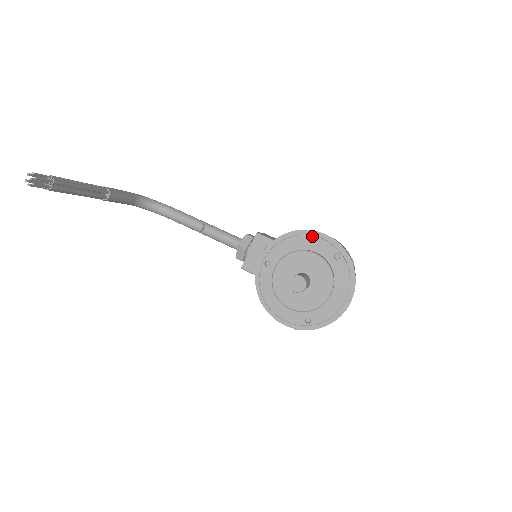
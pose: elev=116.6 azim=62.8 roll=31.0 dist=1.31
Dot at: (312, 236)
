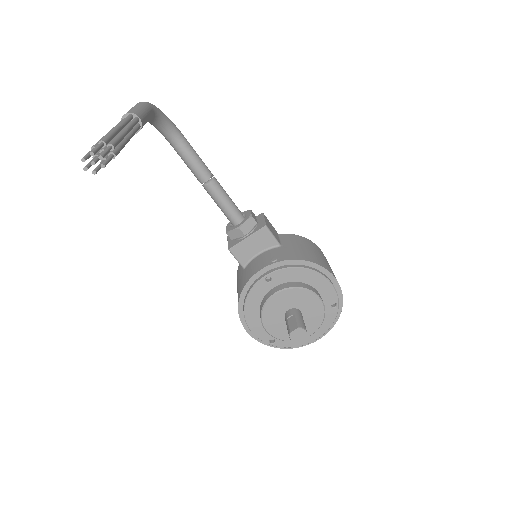
Dot at: (326, 278)
